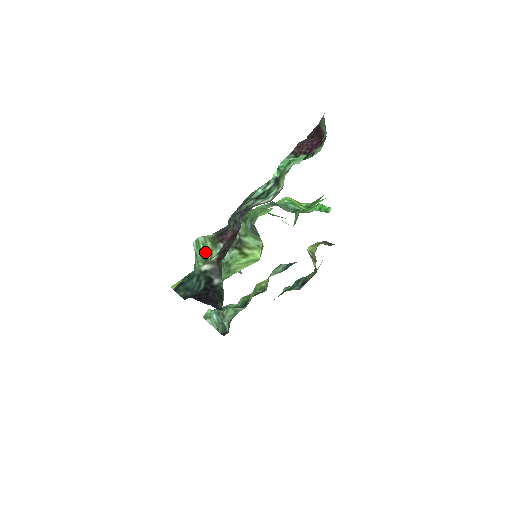
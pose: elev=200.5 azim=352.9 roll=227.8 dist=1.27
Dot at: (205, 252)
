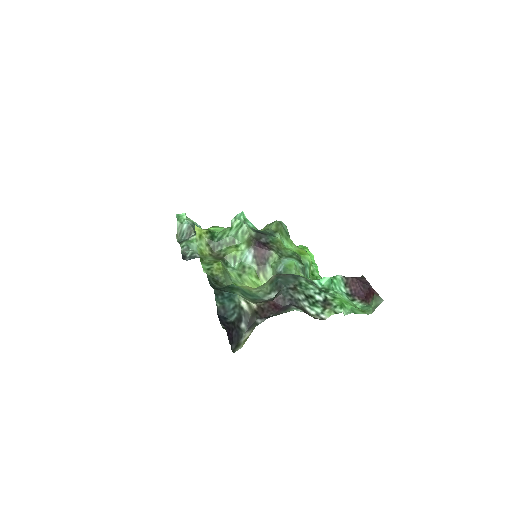
Dot at: (238, 237)
